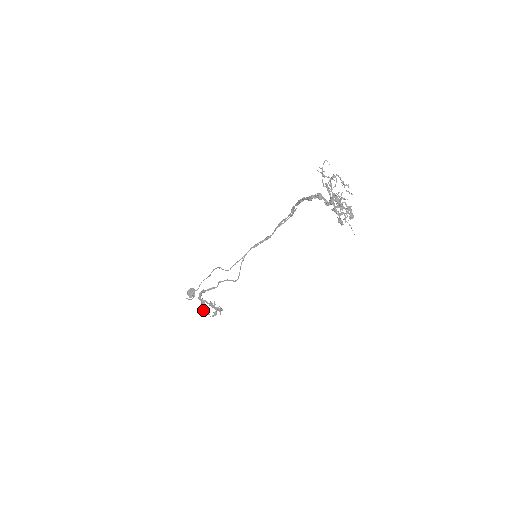
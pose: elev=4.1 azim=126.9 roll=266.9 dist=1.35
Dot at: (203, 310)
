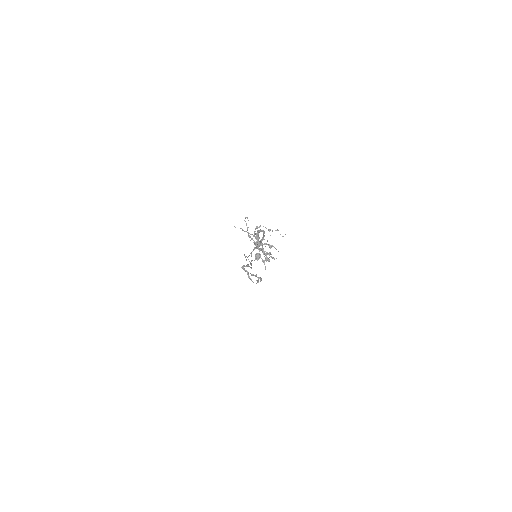
Dot at: occluded
